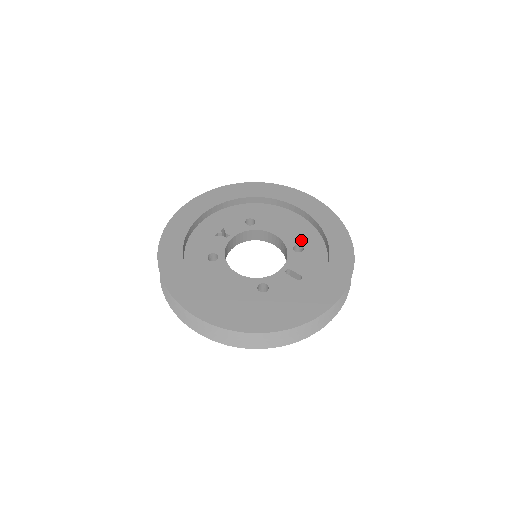
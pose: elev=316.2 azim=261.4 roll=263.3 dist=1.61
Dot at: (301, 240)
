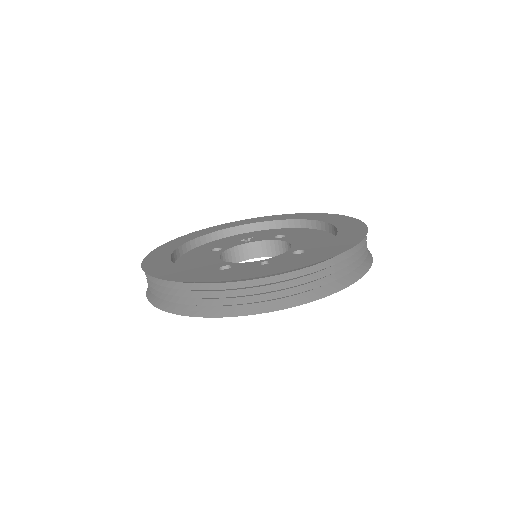
Dot at: (310, 248)
